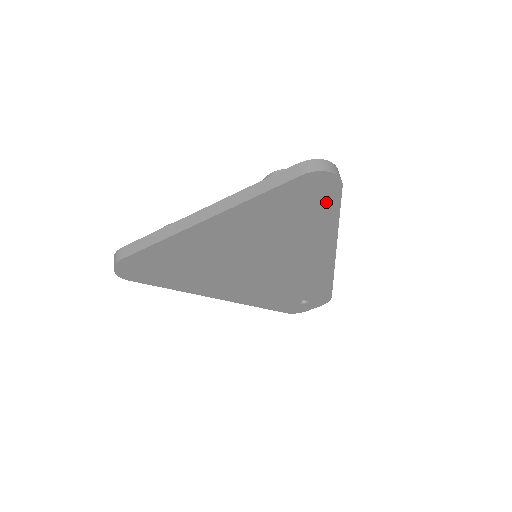
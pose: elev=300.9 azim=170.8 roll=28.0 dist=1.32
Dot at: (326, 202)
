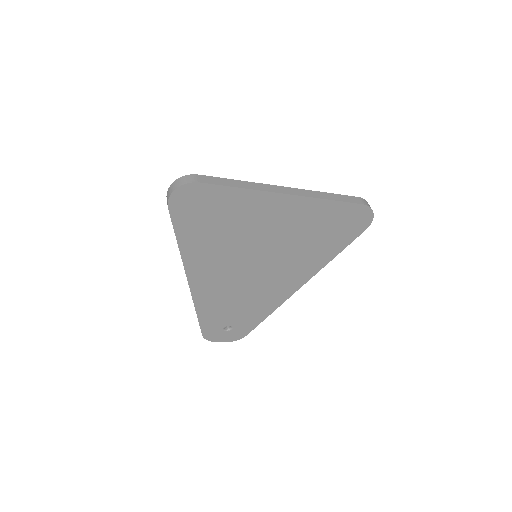
Dot at: (347, 236)
